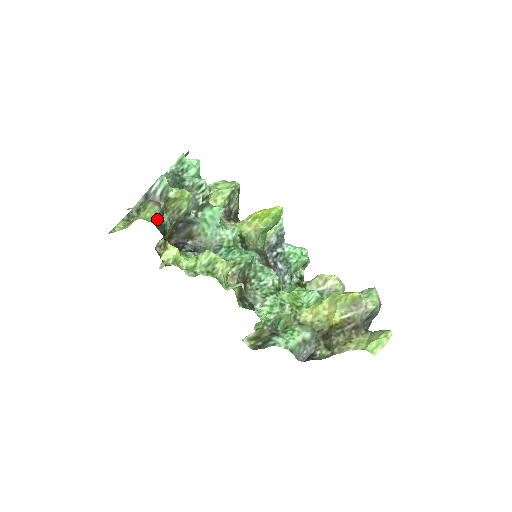
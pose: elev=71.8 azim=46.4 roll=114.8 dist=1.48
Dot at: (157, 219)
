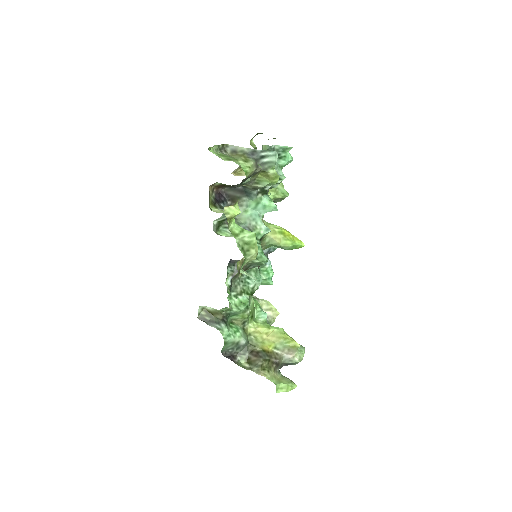
Dot at: (247, 177)
